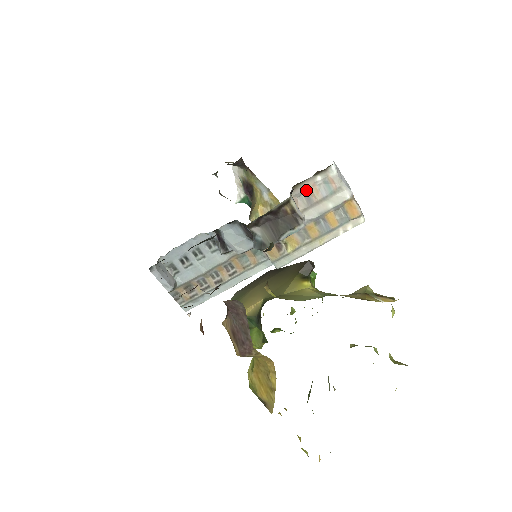
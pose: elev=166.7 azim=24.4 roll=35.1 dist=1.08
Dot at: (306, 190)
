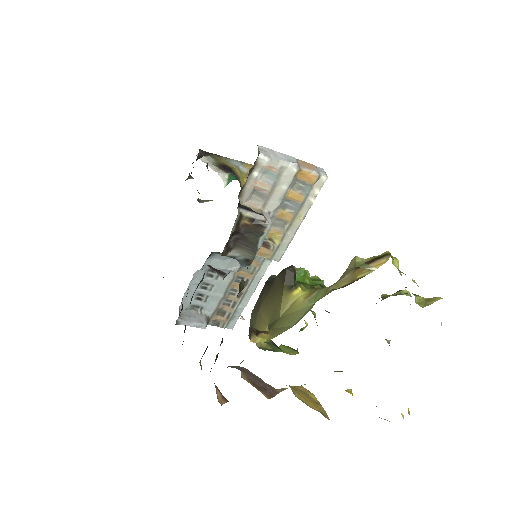
Dot at: (252, 190)
